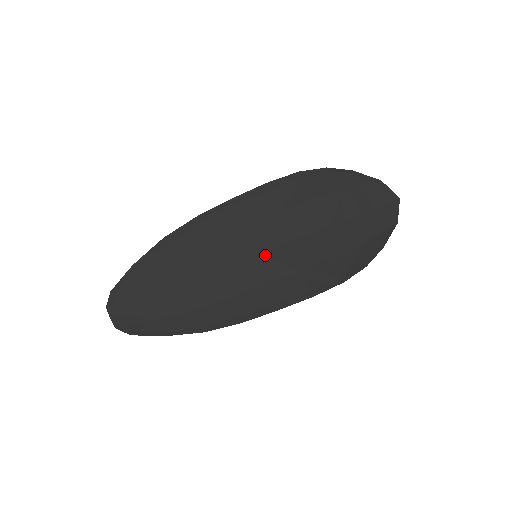
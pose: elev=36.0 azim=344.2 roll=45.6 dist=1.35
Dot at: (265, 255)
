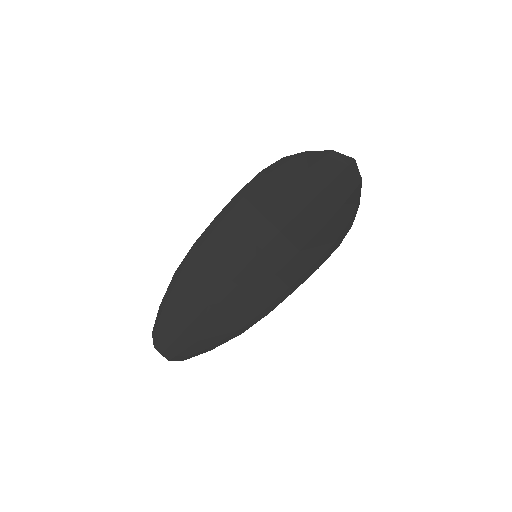
Dot at: (263, 252)
